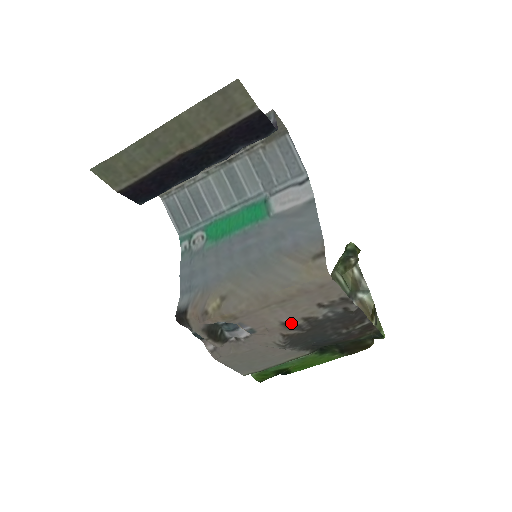
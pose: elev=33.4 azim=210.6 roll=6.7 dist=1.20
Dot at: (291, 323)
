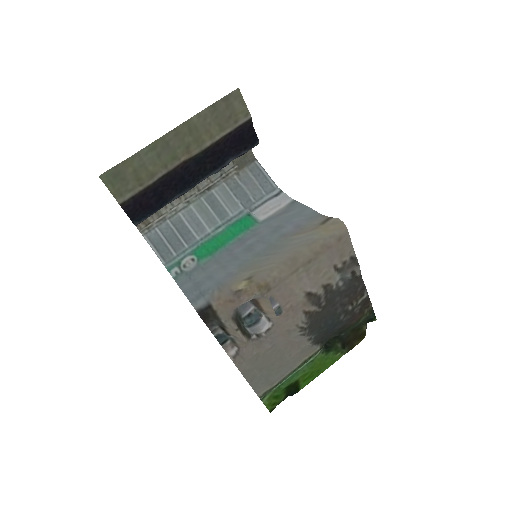
Dot at: (314, 292)
